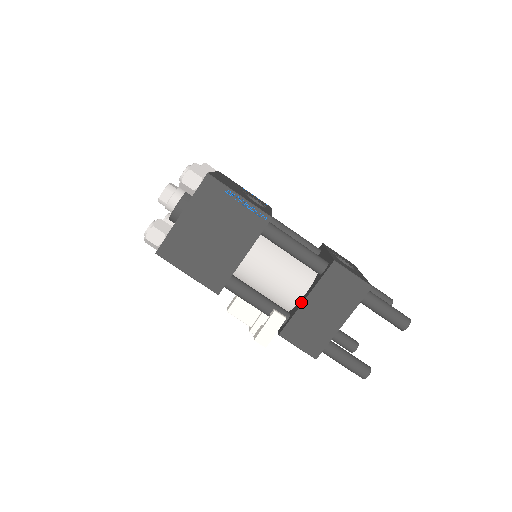
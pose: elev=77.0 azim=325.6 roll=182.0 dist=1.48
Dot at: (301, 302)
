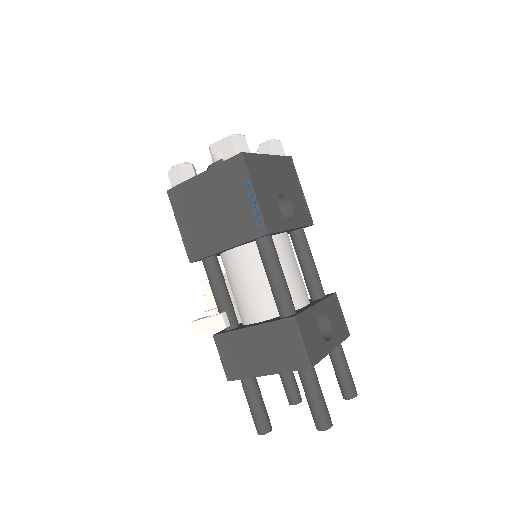
Dot at: (247, 326)
